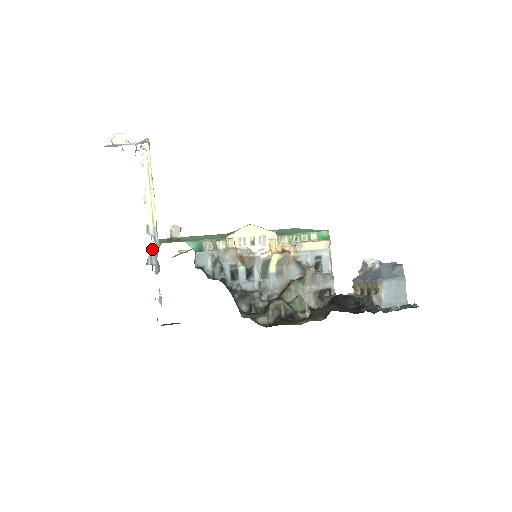
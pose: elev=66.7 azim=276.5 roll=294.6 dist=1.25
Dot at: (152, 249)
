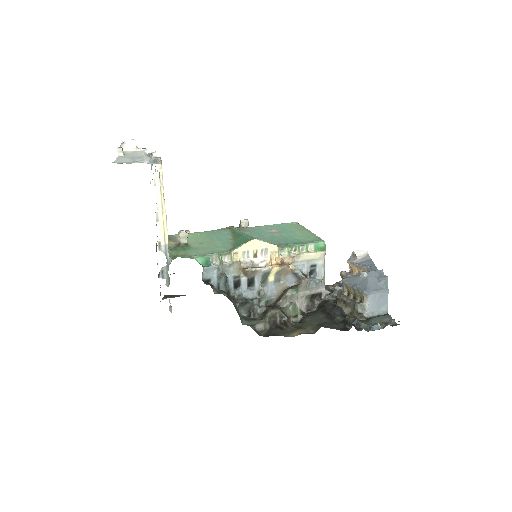
Dot at: occluded
